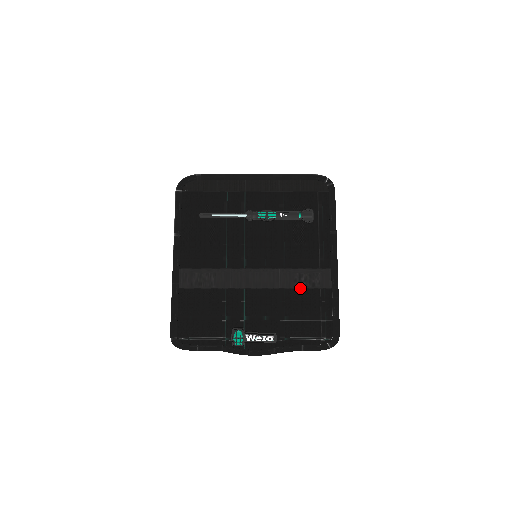
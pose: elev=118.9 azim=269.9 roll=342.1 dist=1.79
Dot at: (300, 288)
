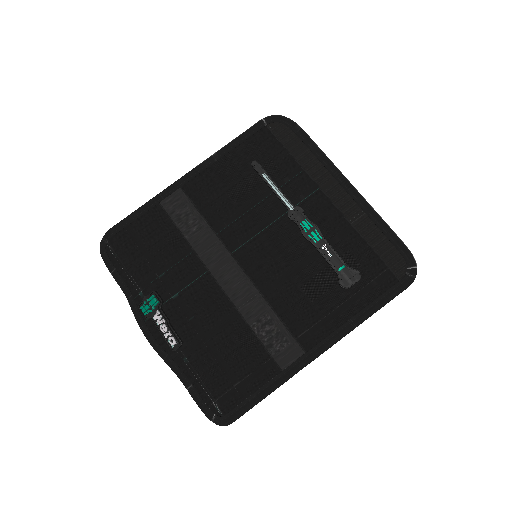
Dot at: (254, 333)
